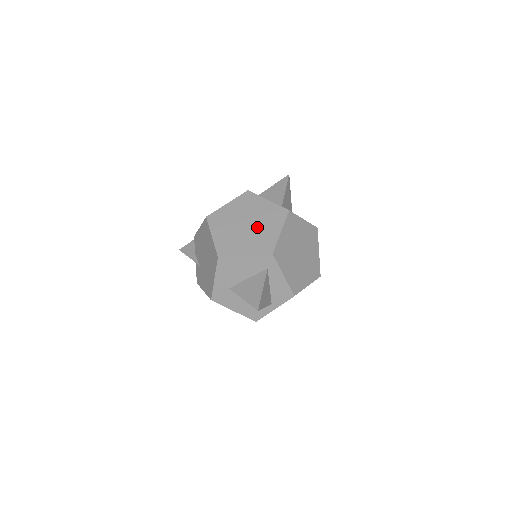
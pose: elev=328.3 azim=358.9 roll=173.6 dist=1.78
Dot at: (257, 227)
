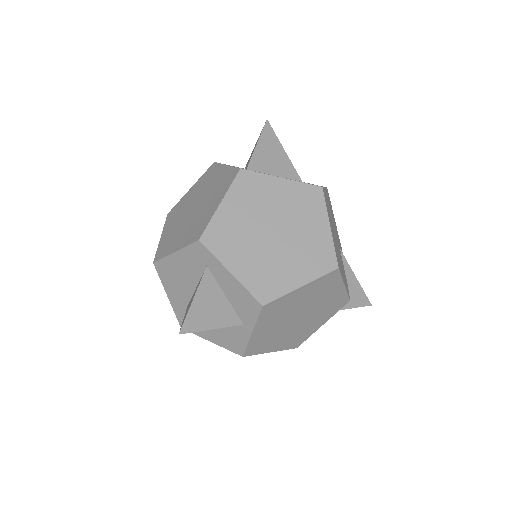
Dot at: (201, 207)
